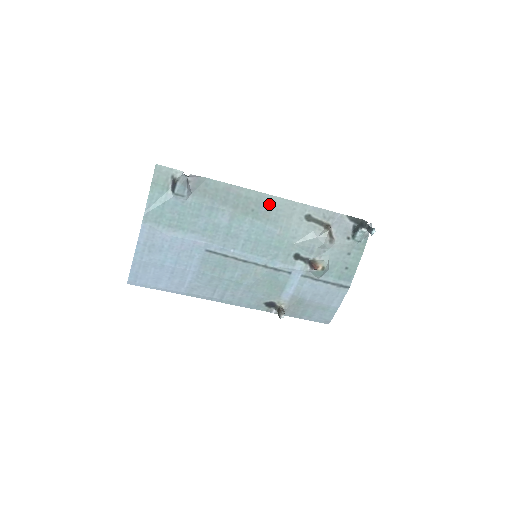
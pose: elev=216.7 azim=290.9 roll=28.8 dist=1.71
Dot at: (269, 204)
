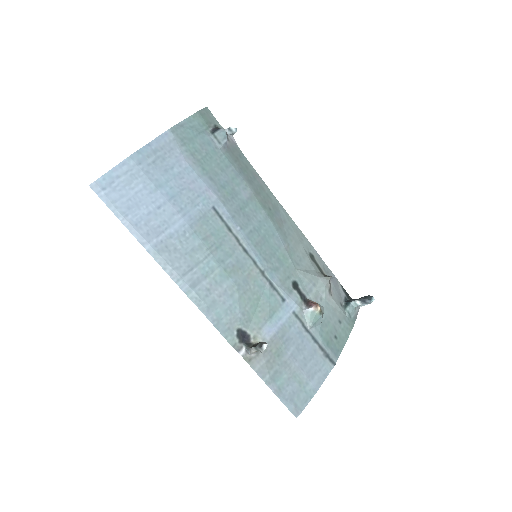
Dot at: (283, 217)
